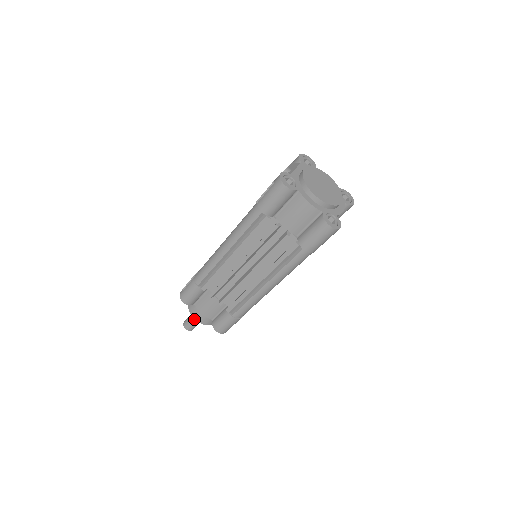
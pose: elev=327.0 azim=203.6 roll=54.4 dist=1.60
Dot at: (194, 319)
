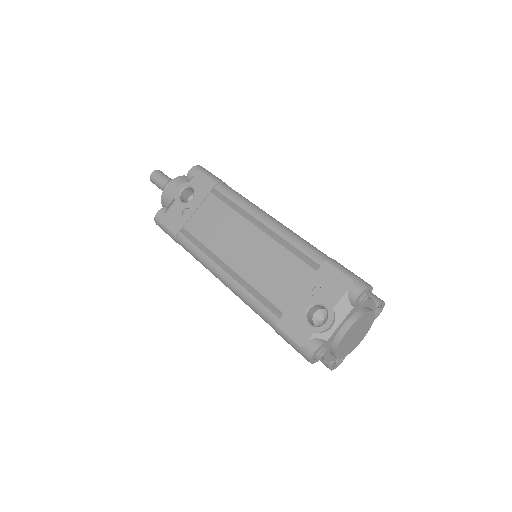
Dot at: occluded
